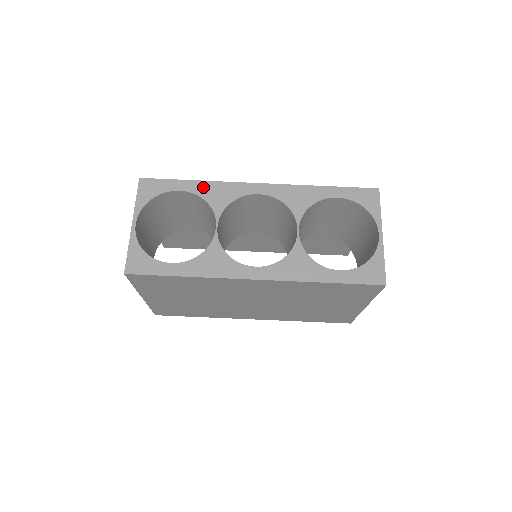
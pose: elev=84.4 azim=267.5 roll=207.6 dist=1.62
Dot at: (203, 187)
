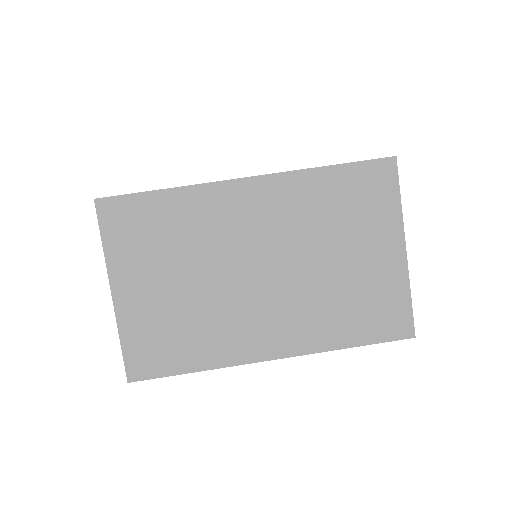
Dot at: occluded
